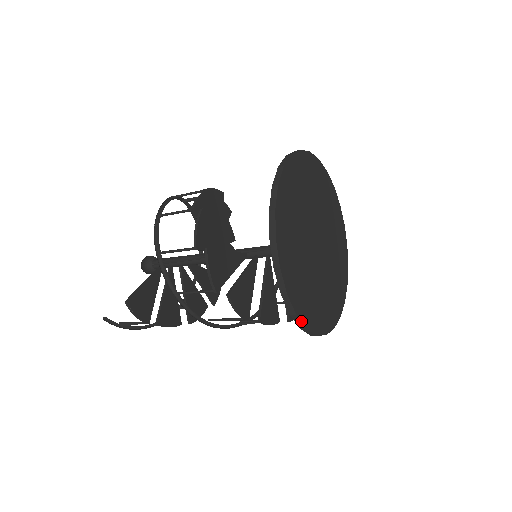
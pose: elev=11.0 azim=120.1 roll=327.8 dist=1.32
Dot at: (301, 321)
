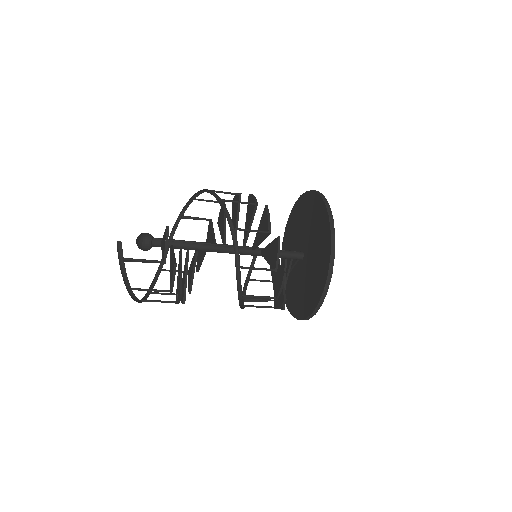
Dot at: (333, 263)
